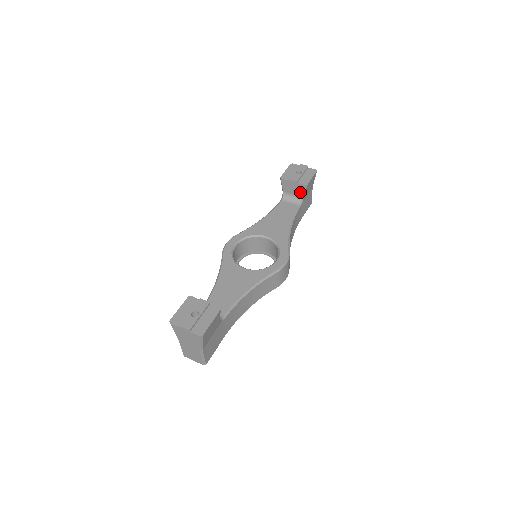
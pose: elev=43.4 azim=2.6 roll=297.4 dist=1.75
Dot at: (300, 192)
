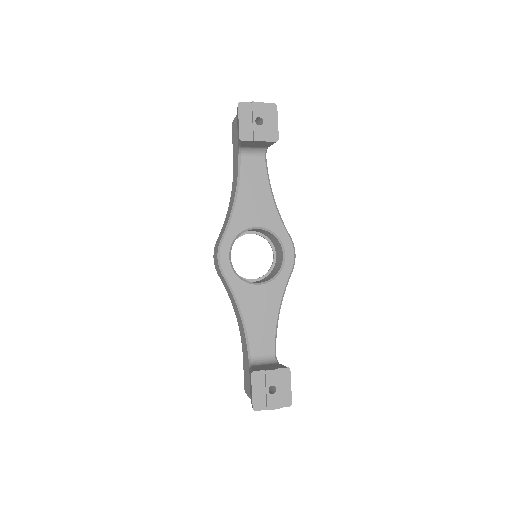
Dot at: (266, 145)
